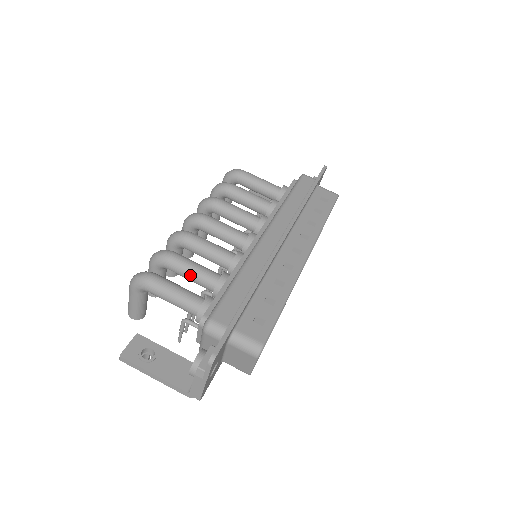
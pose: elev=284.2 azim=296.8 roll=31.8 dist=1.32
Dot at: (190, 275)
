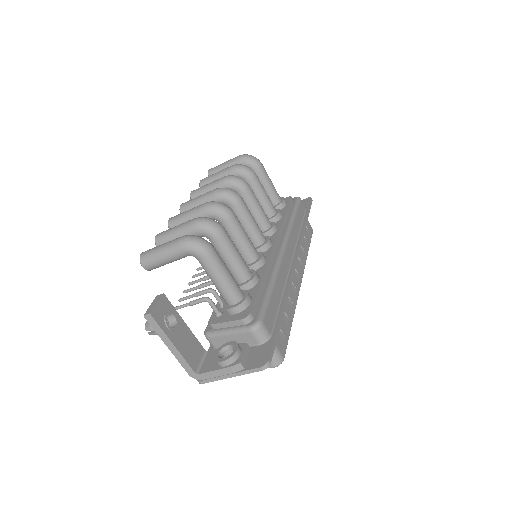
Dot at: (231, 259)
